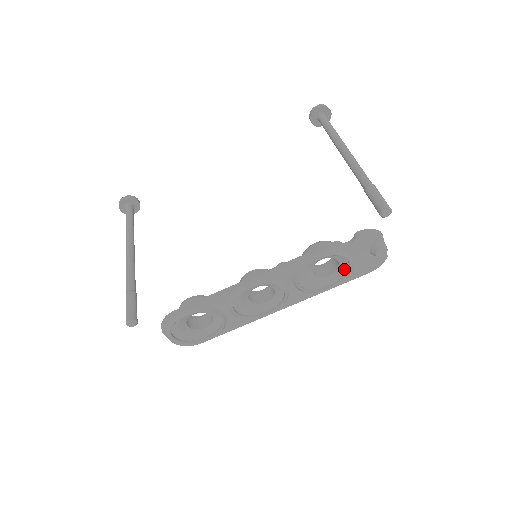
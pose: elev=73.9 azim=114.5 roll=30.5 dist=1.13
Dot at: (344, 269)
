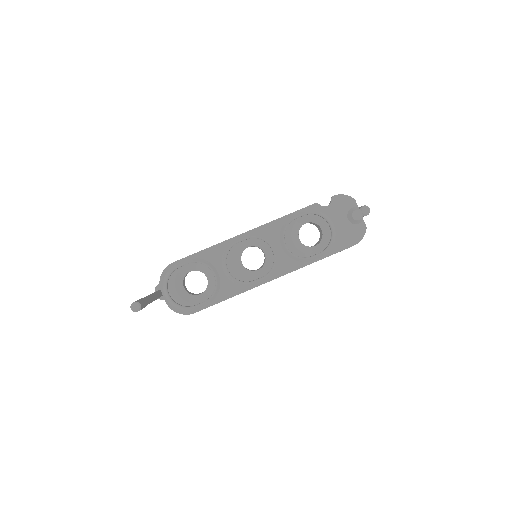
Dot at: (328, 237)
